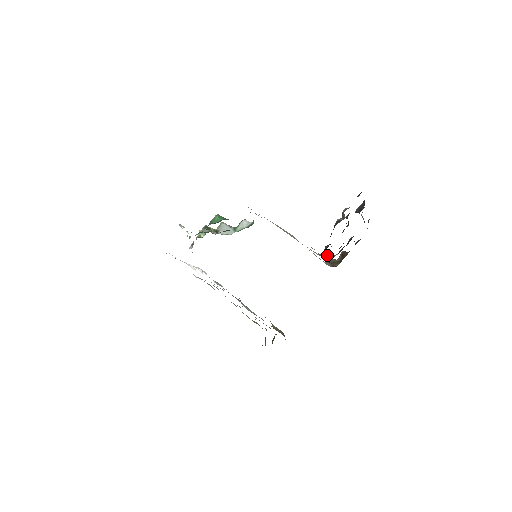
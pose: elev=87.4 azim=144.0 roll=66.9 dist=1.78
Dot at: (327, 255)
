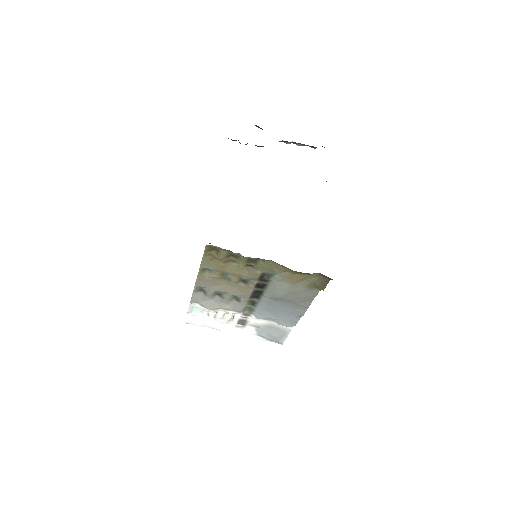
Dot at: occluded
